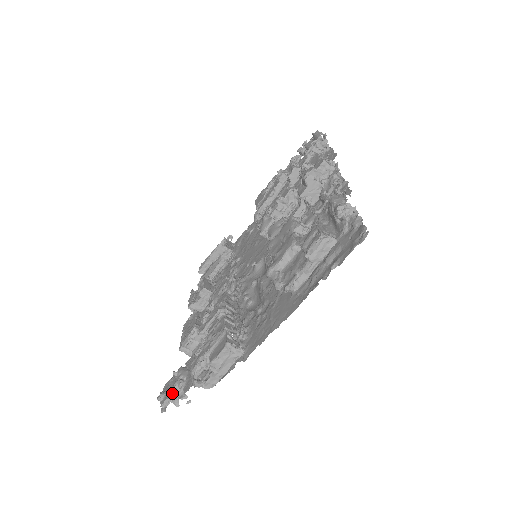
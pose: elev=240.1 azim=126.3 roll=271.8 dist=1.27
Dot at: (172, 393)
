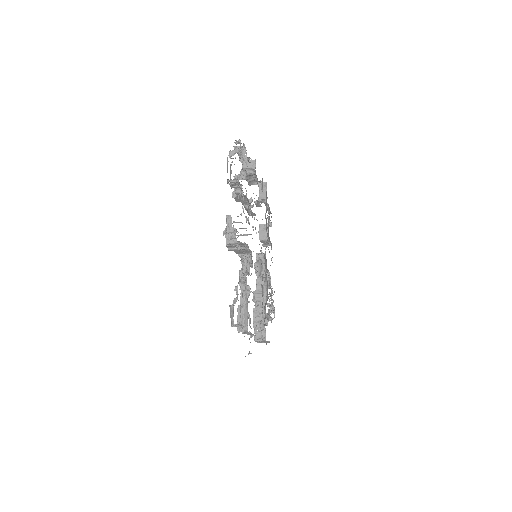
Dot at: occluded
